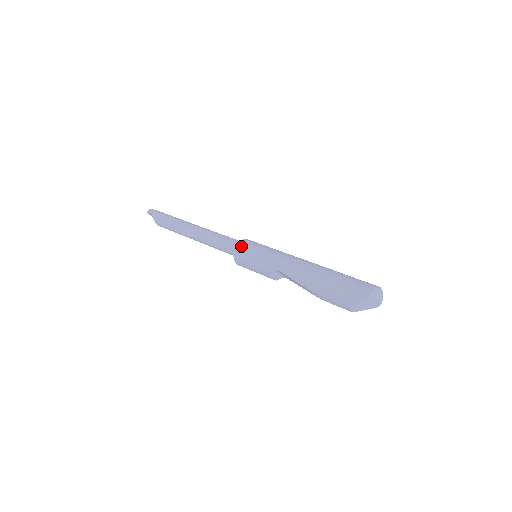
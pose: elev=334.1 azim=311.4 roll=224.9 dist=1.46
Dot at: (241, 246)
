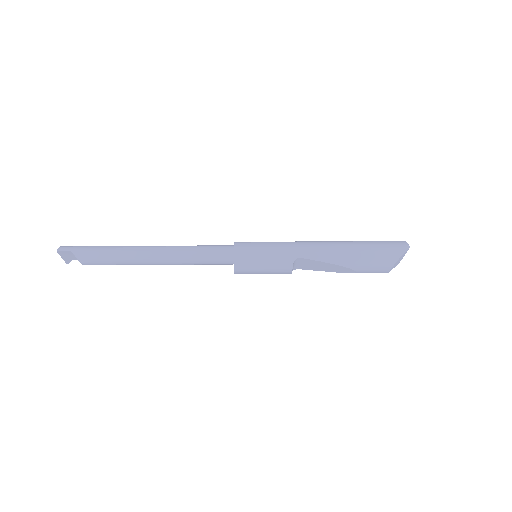
Dot at: (240, 248)
